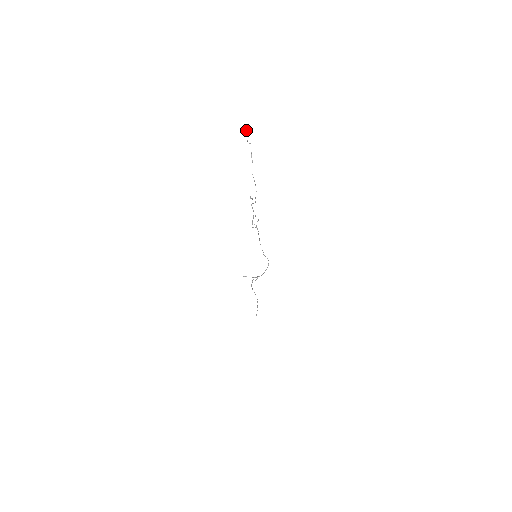
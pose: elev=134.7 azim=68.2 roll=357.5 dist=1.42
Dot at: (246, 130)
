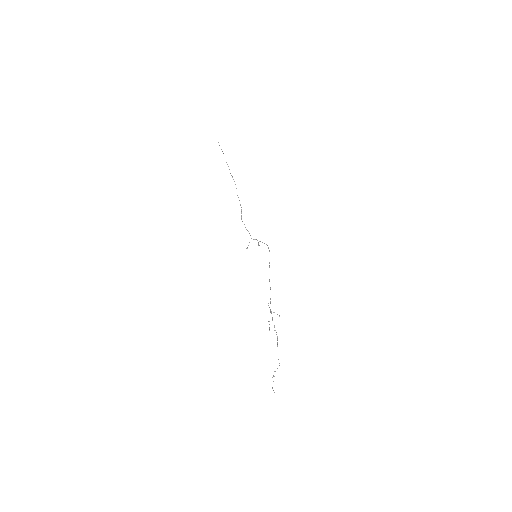
Dot at: occluded
